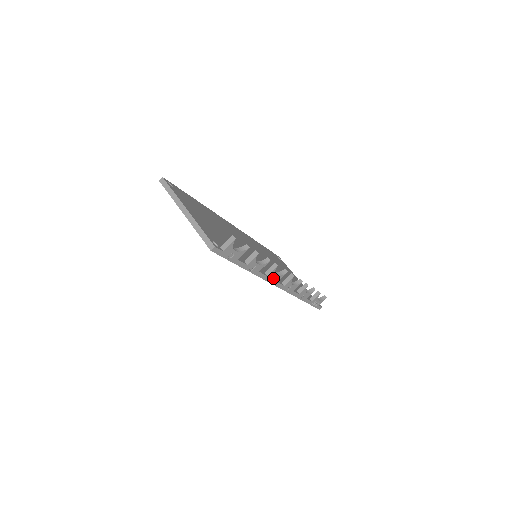
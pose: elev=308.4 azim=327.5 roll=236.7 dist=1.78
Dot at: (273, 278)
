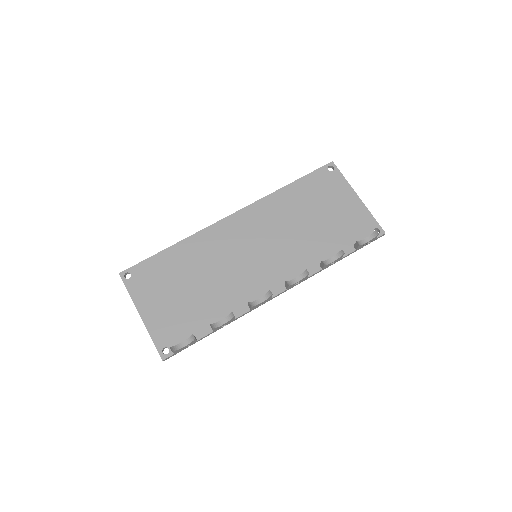
Dot at: (262, 303)
